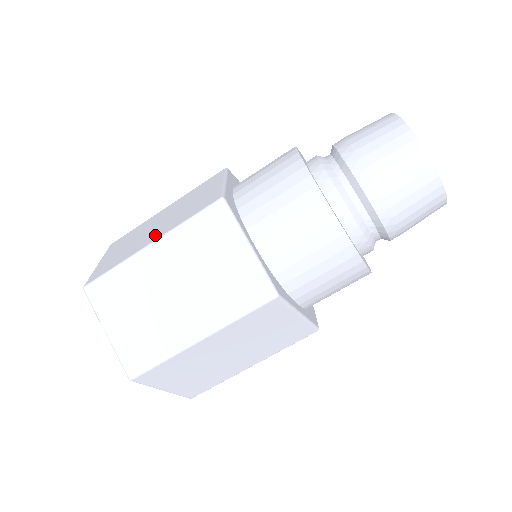
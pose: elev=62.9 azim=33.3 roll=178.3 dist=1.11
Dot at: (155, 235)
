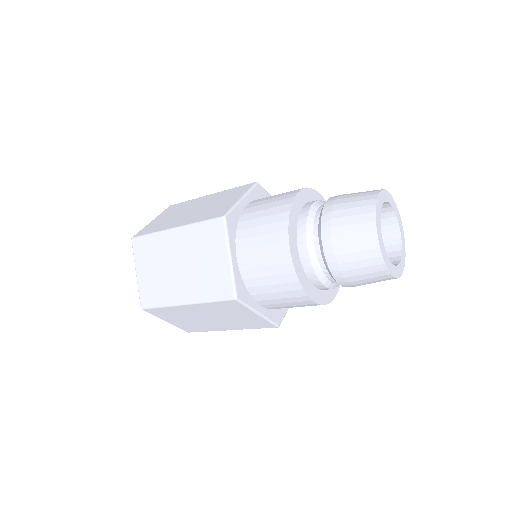
Dot at: occluded
